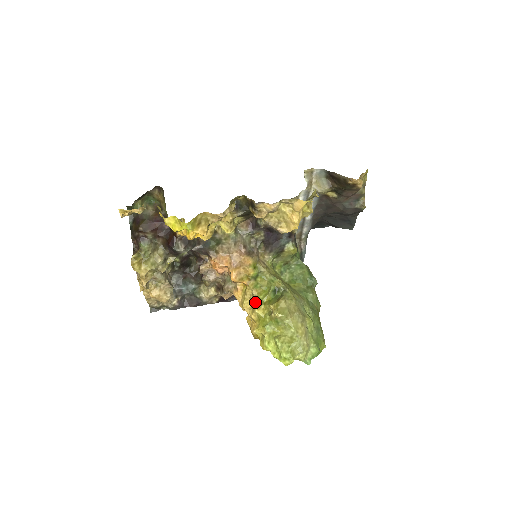
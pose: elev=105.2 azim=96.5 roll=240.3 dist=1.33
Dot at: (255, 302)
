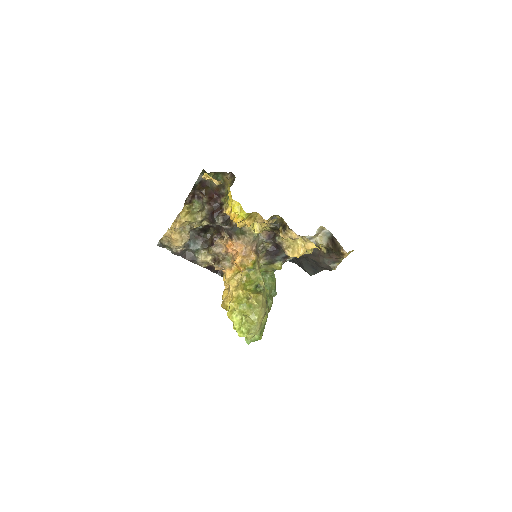
Dot at: (242, 285)
